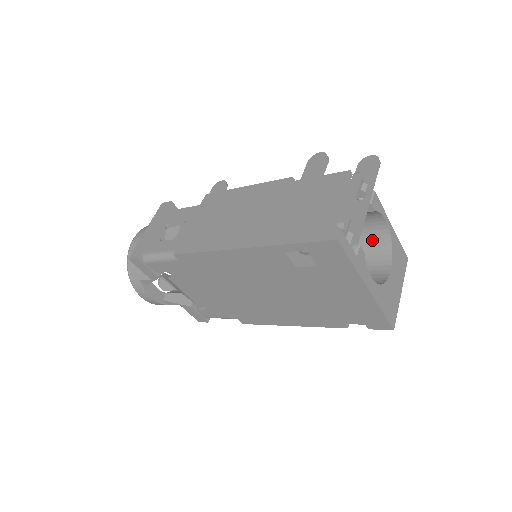
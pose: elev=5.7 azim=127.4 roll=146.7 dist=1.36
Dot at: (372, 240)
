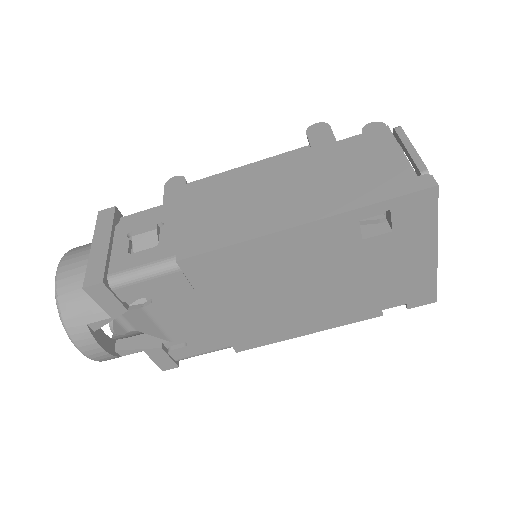
Dot at: occluded
